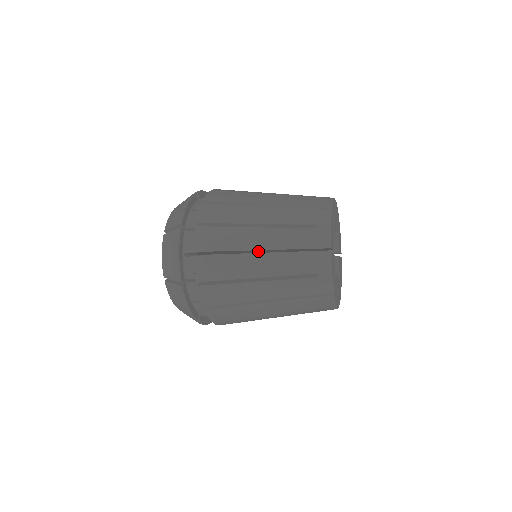
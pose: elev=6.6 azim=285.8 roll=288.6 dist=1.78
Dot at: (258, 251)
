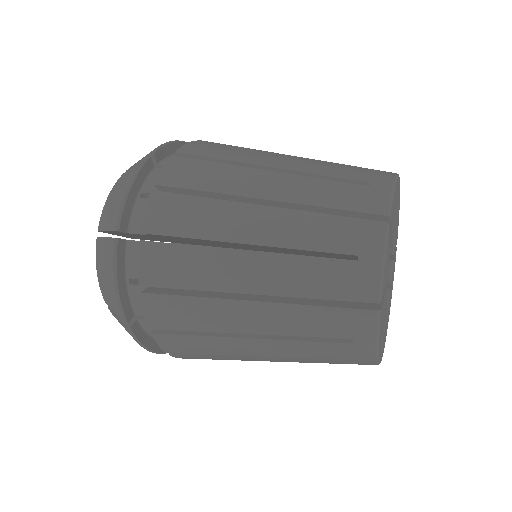
Dot at: occluded
